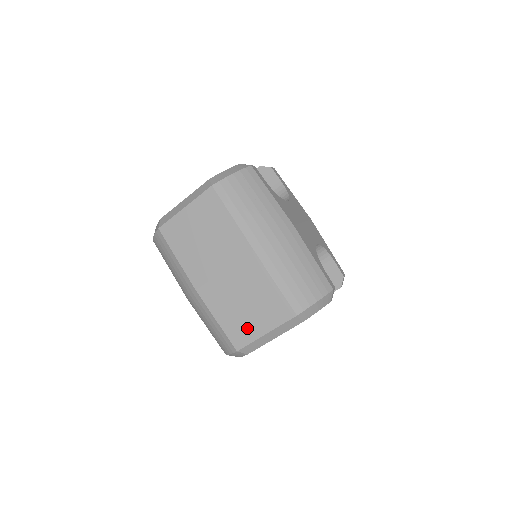
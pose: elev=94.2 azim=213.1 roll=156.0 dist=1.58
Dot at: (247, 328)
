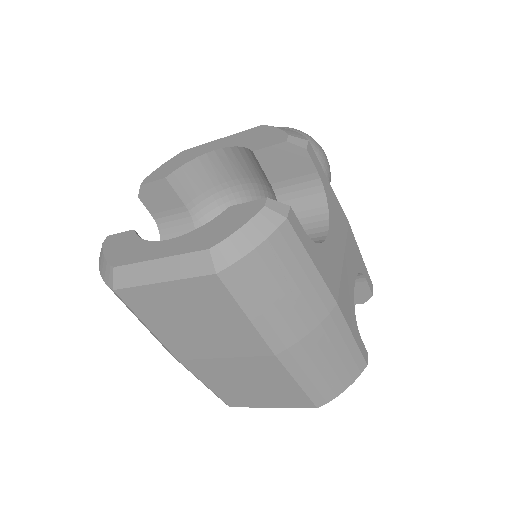
Dot at: (247, 399)
